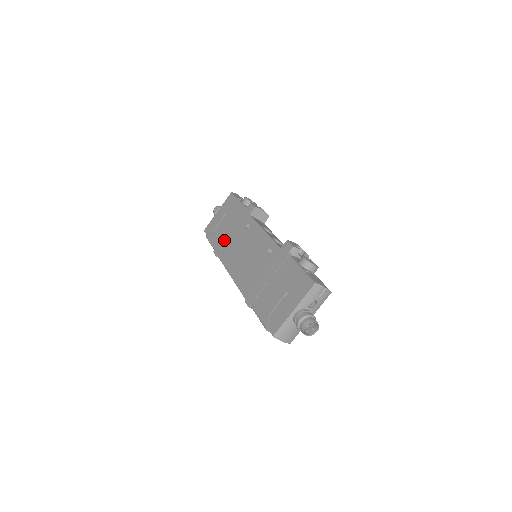
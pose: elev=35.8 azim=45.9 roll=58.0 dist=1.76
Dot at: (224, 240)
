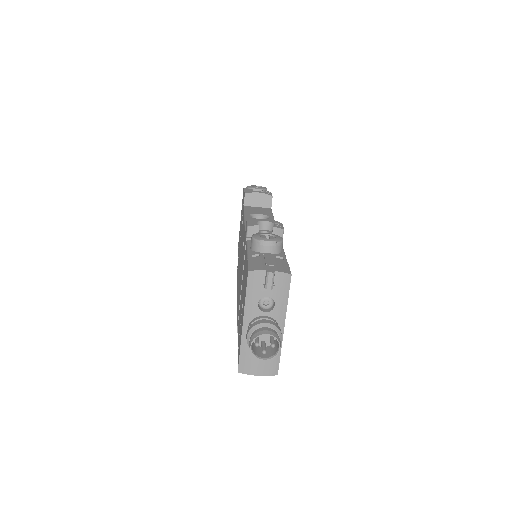
Dot at: occluded
